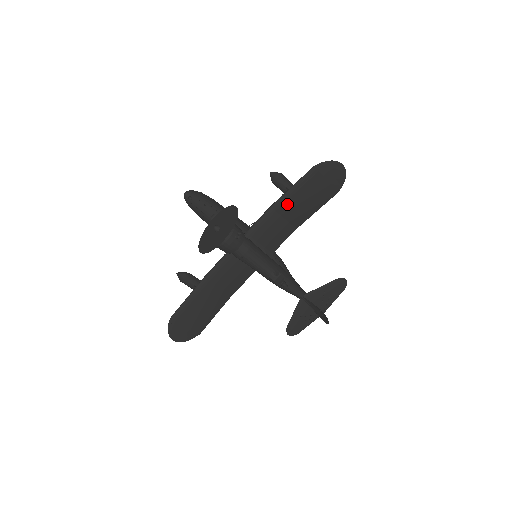
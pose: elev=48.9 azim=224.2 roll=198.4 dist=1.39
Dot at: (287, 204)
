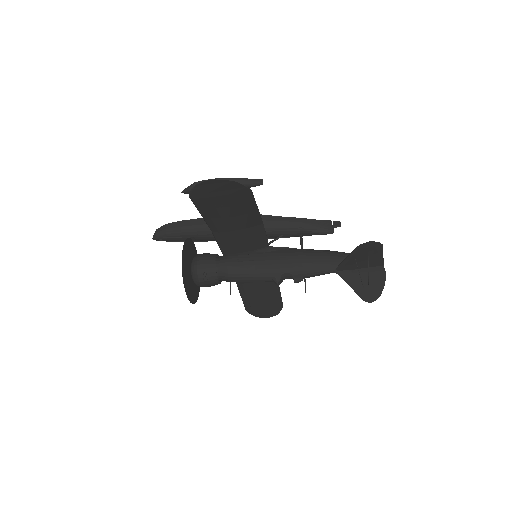
Dot at: (219, 225)
